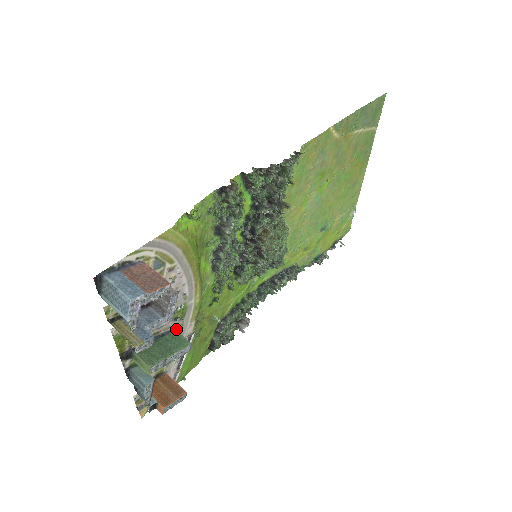
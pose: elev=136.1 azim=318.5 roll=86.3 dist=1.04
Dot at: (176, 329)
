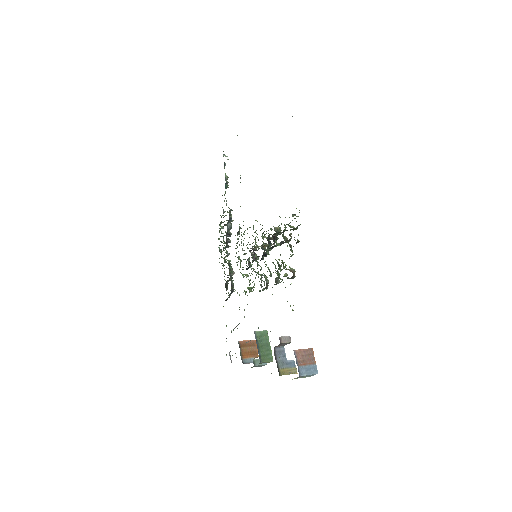
Dot at: occluded
